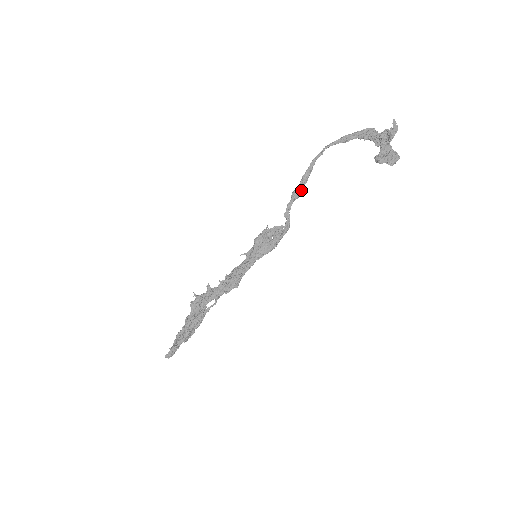
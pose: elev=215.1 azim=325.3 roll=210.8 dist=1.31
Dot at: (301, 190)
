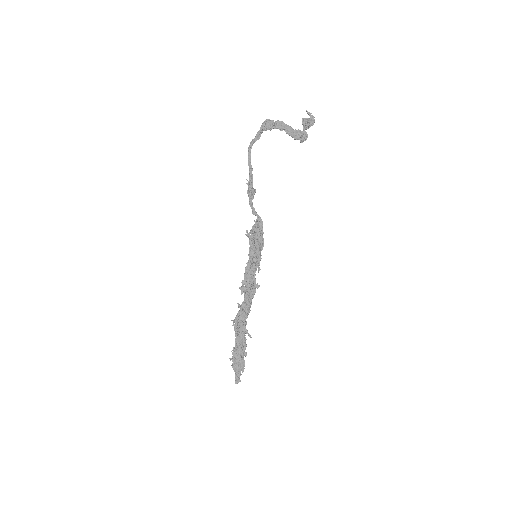
Dot at: (254, 189)
